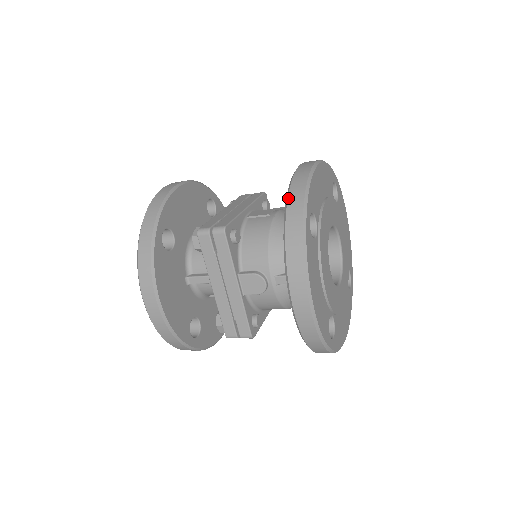
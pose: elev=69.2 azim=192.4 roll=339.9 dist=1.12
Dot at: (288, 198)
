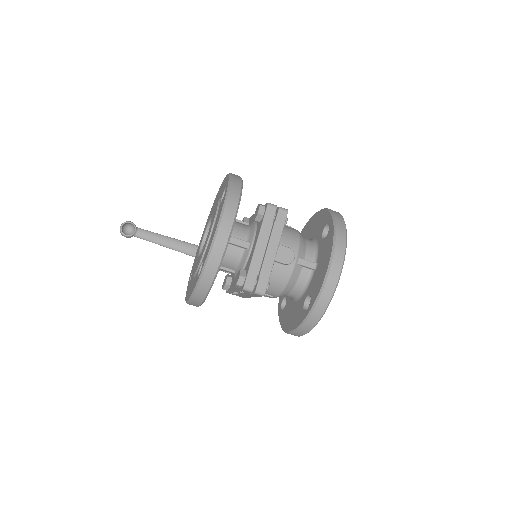
Dot at: (333, 213)
